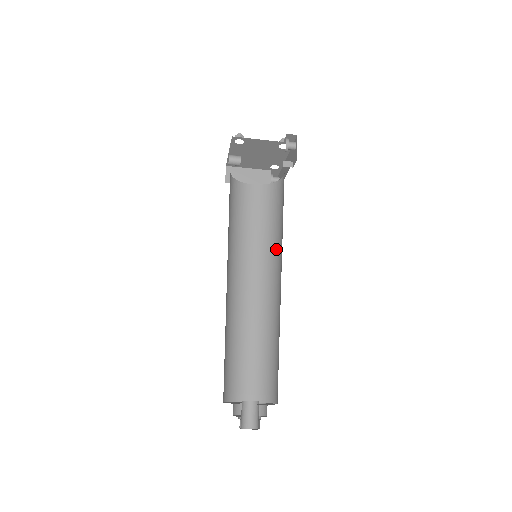
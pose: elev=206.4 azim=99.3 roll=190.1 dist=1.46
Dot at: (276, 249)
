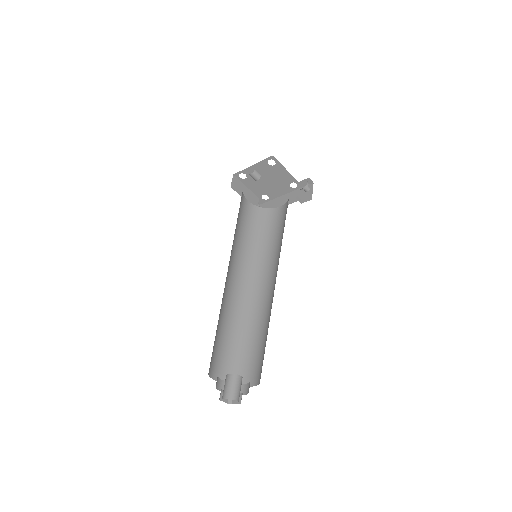
Dot at: (262, 259)
